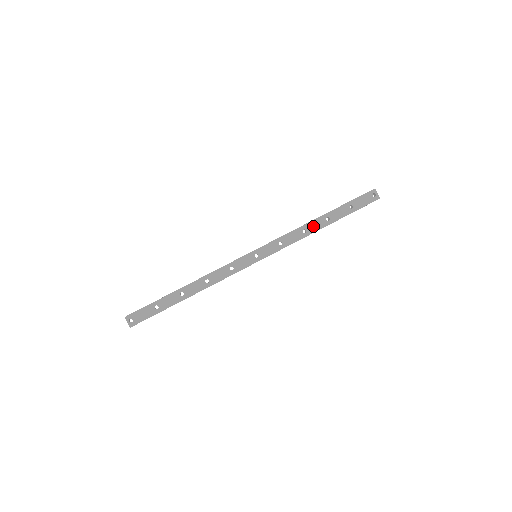
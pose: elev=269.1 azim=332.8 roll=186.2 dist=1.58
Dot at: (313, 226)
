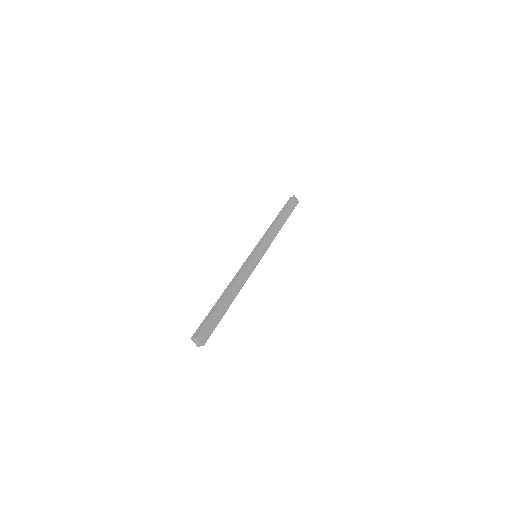
Dot at: (278, 226)
